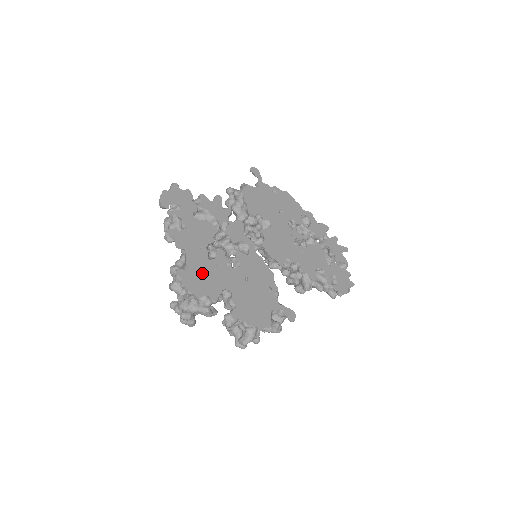
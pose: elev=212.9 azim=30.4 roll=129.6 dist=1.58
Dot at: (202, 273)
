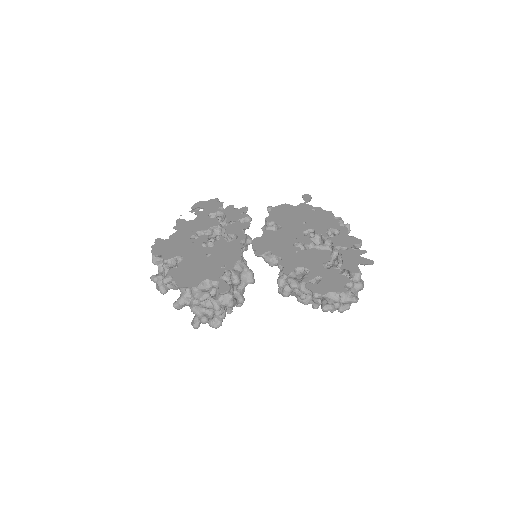
Dot at: (174, 244)
